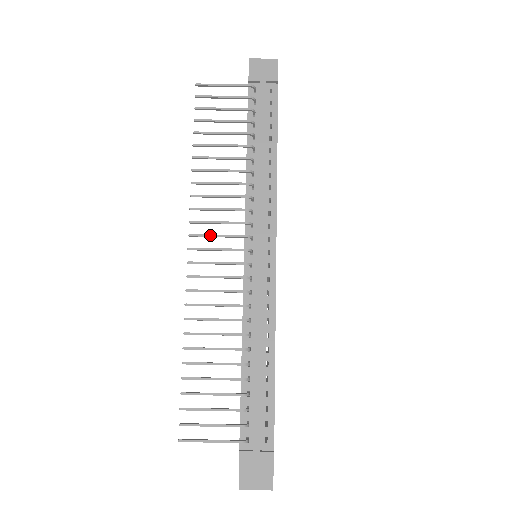
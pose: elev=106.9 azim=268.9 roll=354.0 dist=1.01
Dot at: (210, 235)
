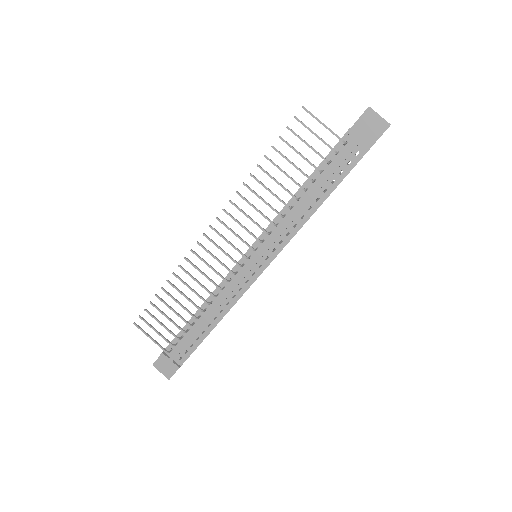
Dot at: (229, 229)
